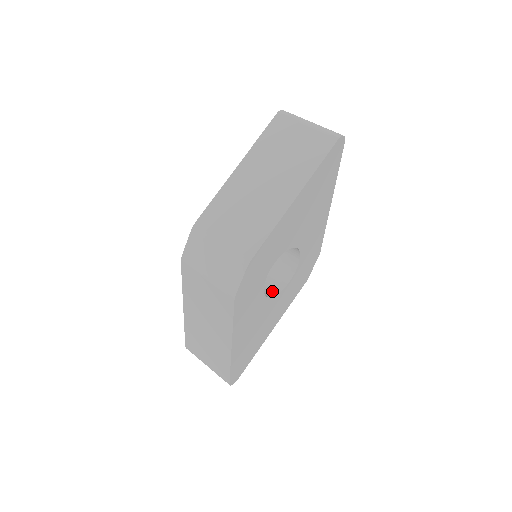
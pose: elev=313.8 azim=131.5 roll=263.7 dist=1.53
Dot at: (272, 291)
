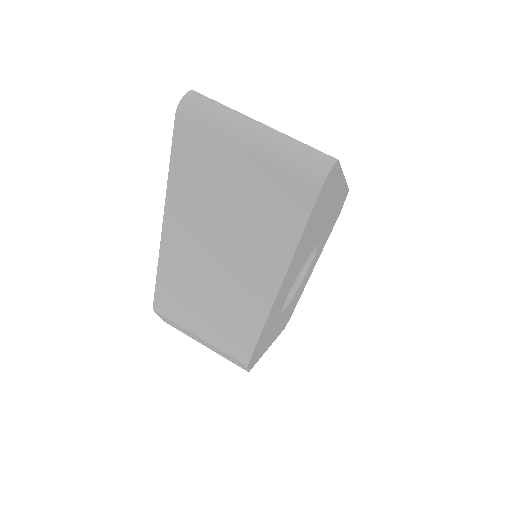
Dot at: occluded
